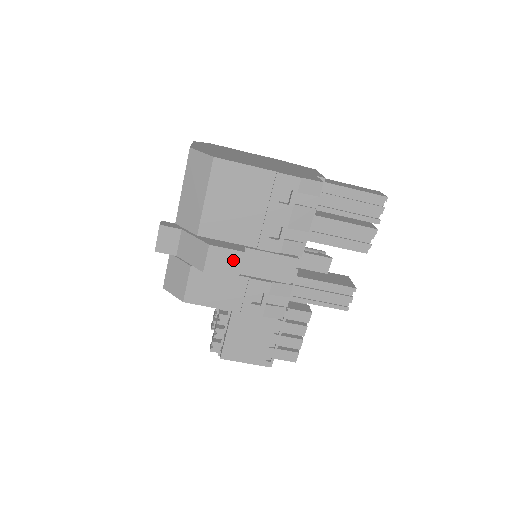
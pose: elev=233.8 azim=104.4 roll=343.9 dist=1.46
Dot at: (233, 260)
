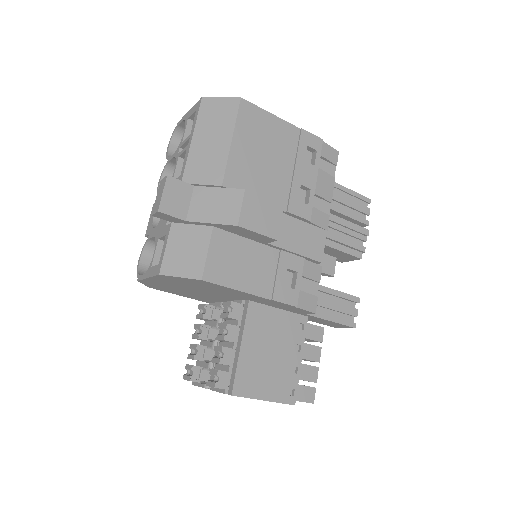
Dot at: (271, 214)
